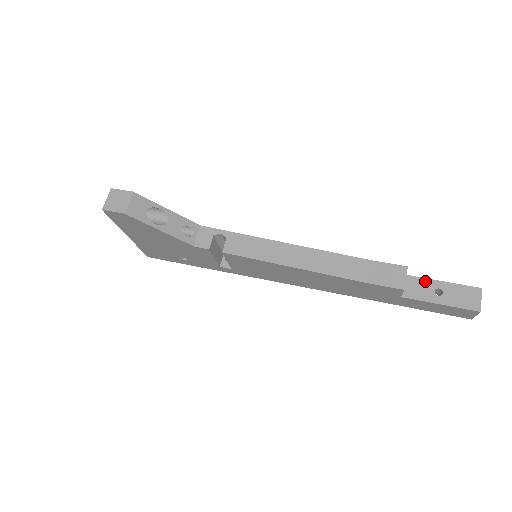
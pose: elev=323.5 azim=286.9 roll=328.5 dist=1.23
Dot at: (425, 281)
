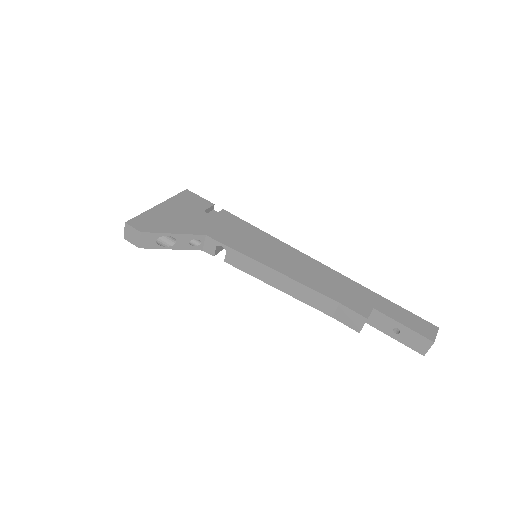
Dot at: (389, 319)
